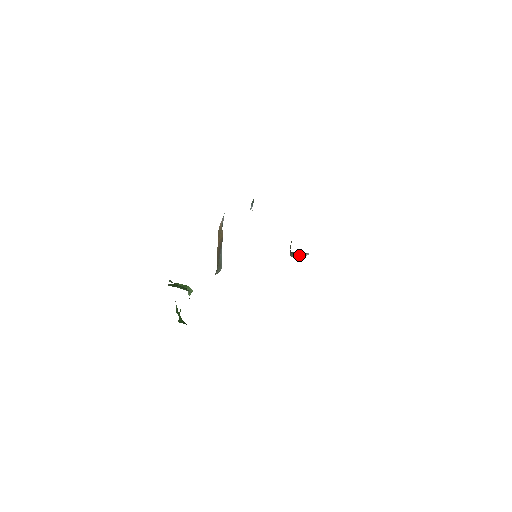
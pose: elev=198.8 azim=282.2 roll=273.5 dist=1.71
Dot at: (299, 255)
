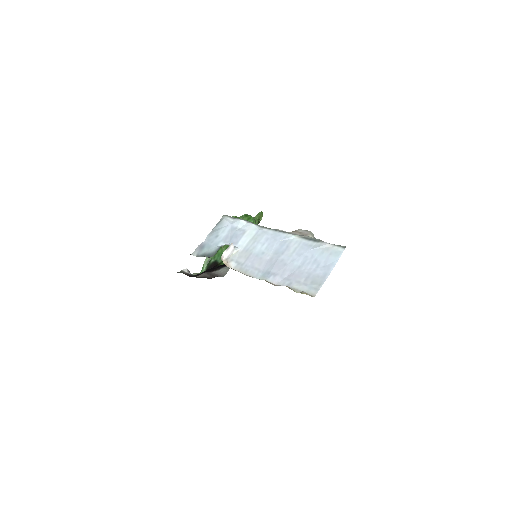
Dot at: occluded
